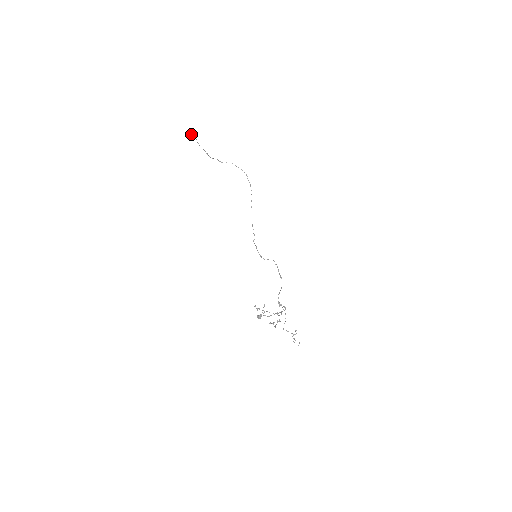
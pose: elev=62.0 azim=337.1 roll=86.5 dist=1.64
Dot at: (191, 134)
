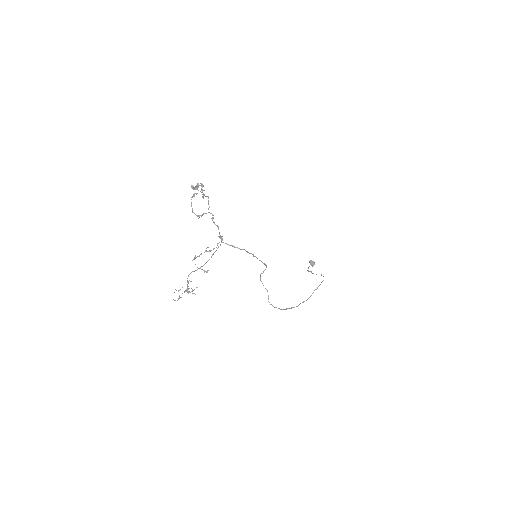
Dot at: (310, 261)
